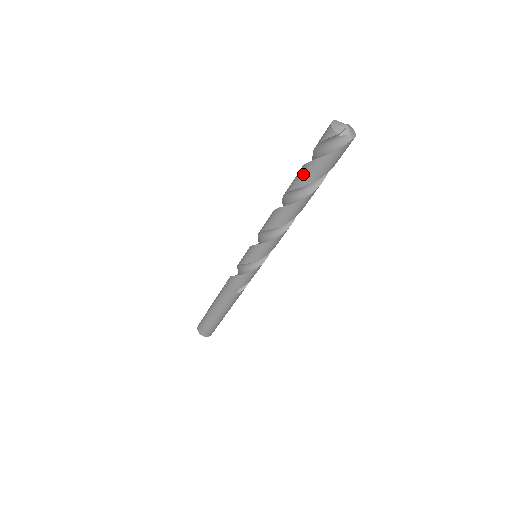
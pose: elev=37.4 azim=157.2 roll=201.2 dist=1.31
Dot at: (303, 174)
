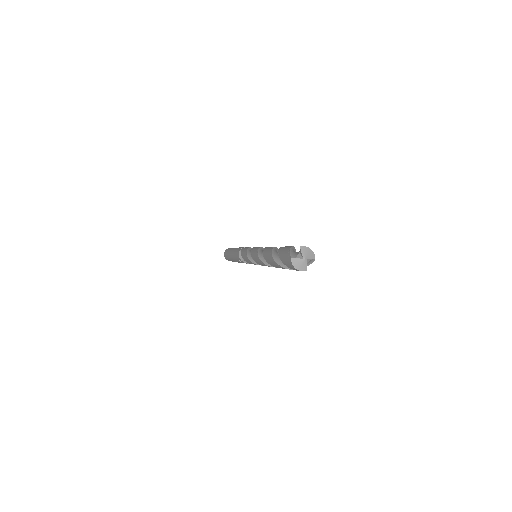
Dot at: occluded
